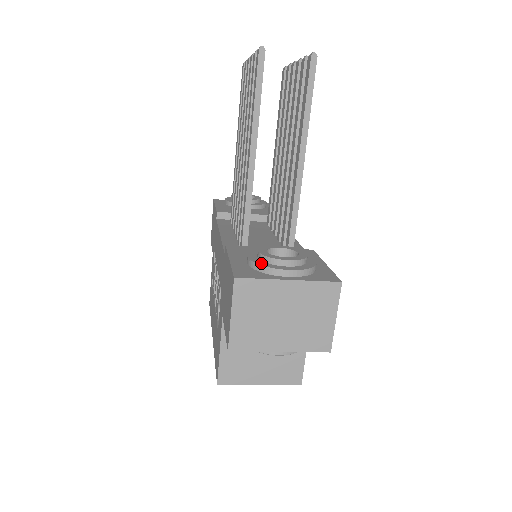
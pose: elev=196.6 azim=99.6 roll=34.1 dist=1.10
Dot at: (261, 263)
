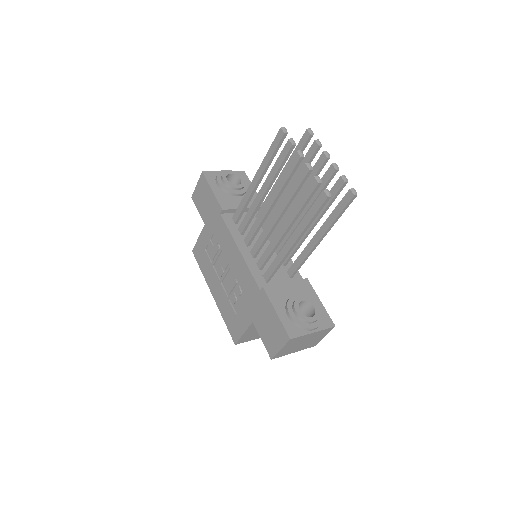
Dot at: (300, 323)
